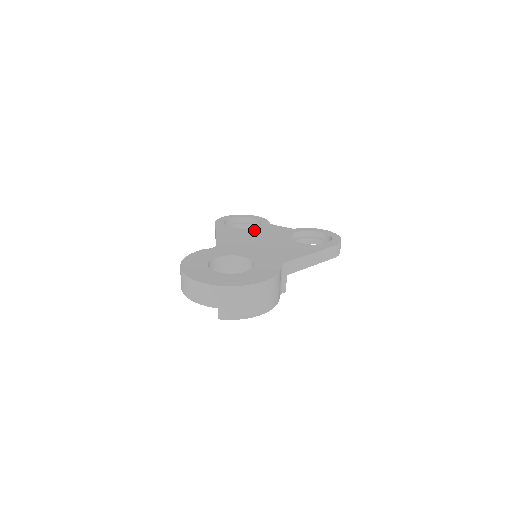
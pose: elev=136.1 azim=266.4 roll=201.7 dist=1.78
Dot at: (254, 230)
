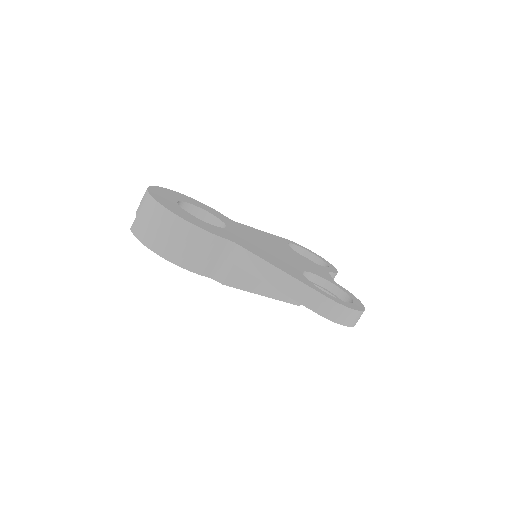
Dot at: (298, 254)
